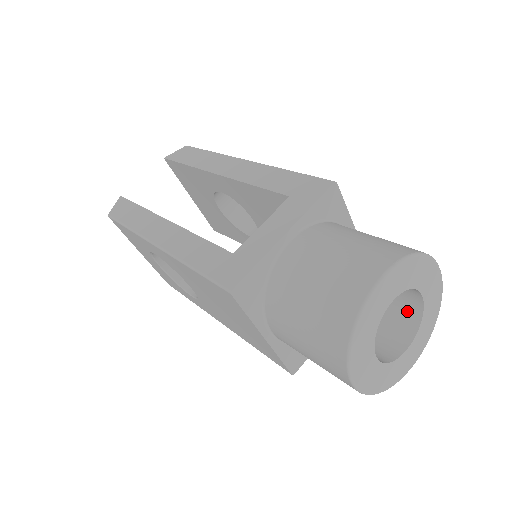
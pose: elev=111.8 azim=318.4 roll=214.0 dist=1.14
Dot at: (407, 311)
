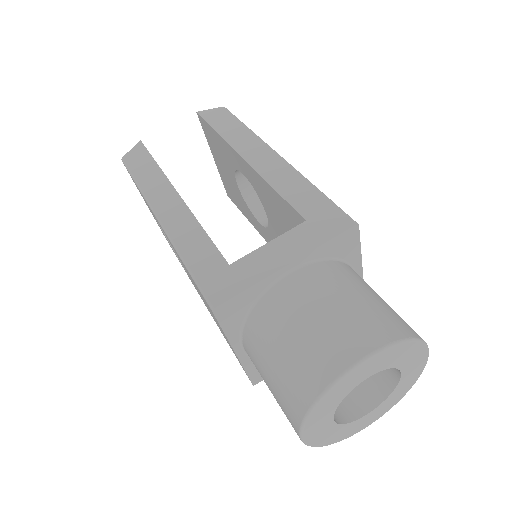
Dot at: (382, 376)
